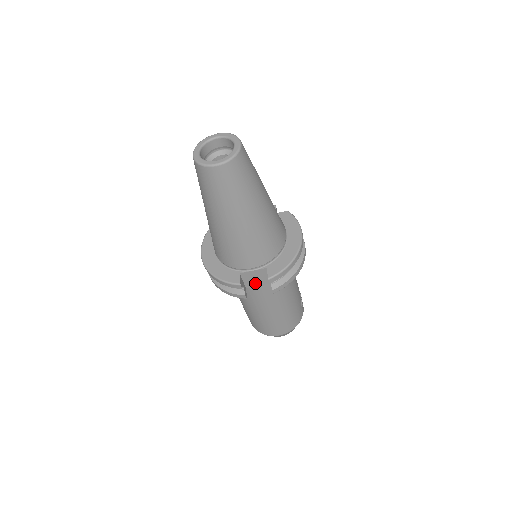
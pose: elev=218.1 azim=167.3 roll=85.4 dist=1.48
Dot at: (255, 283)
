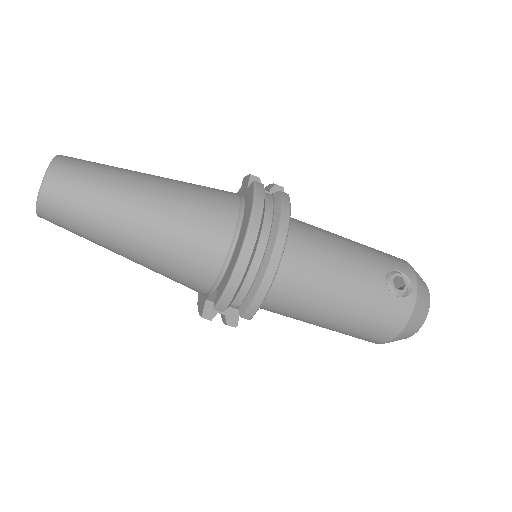
Dot at: occluded
